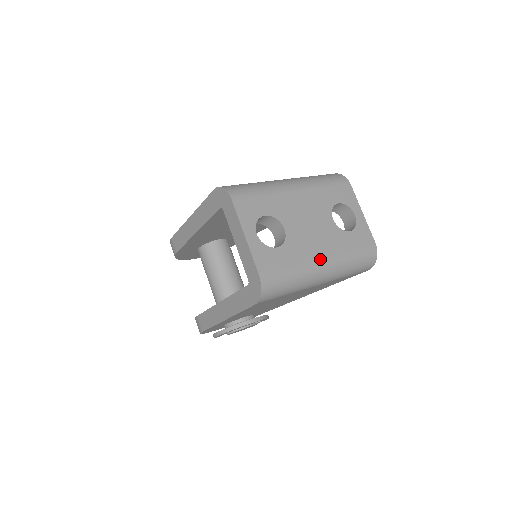
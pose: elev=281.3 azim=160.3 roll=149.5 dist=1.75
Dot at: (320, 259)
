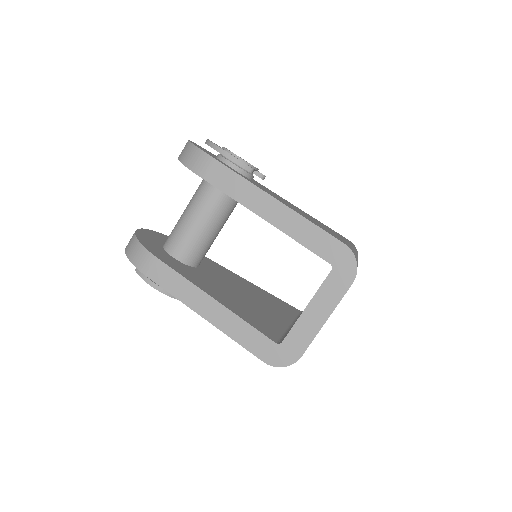
Dot at: occluded
